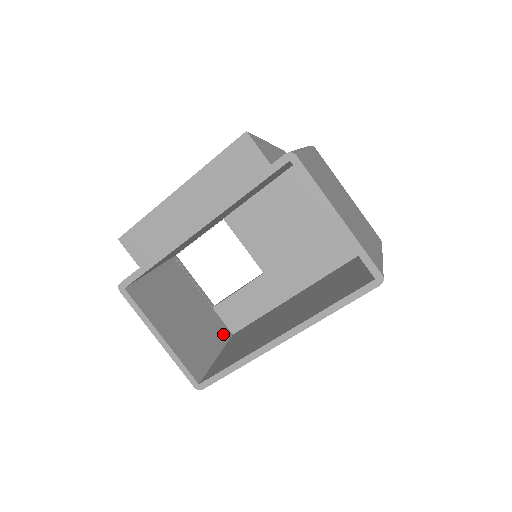
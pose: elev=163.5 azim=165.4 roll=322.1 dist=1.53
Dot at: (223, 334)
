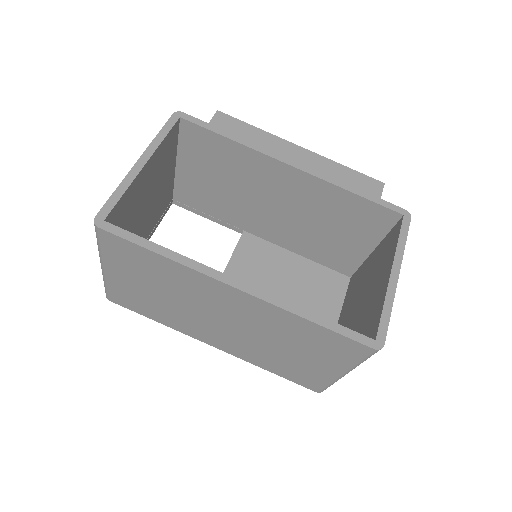
Dot at: occluded
